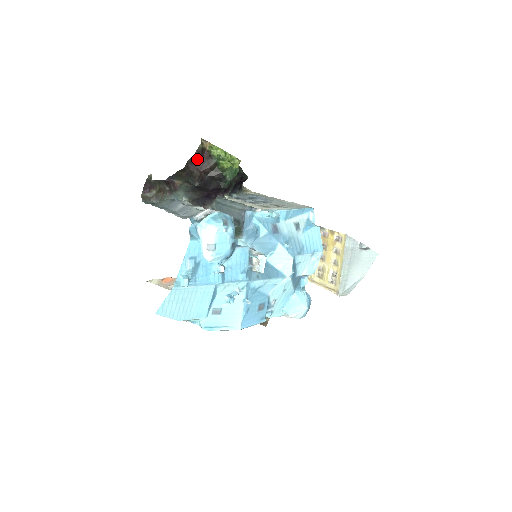
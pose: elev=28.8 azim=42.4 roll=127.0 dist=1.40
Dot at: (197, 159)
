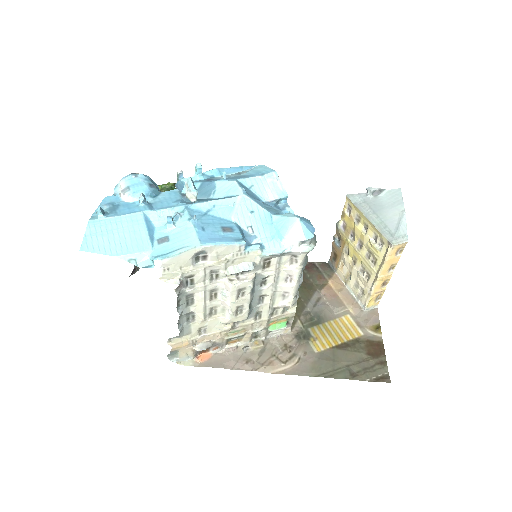
Dot at: occluded
